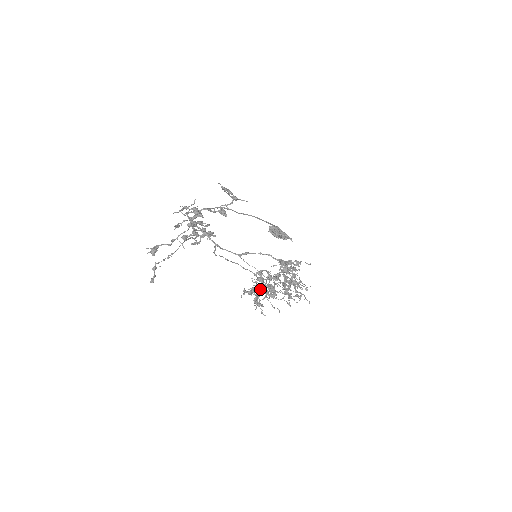
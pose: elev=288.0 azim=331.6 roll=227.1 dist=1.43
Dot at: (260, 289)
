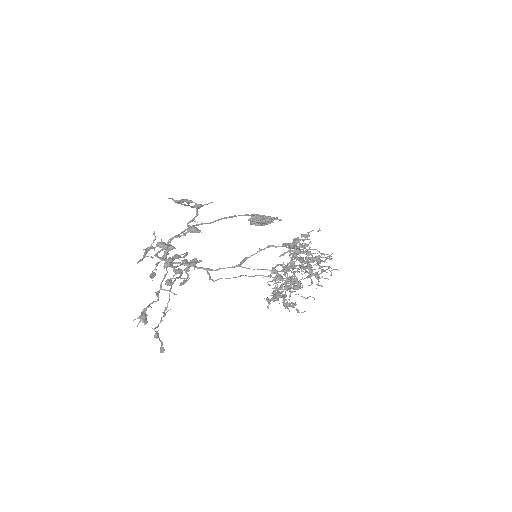
Dot at: (282, 288)
